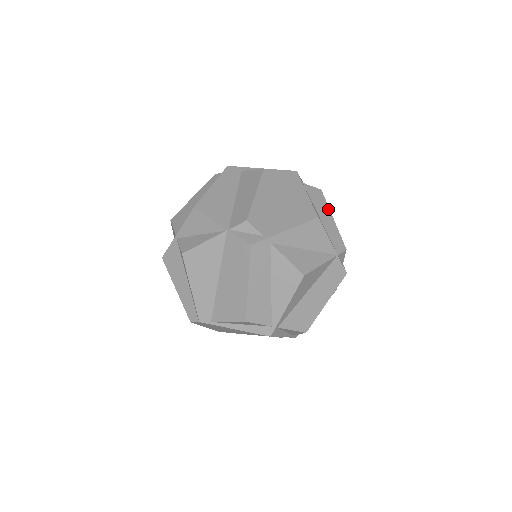
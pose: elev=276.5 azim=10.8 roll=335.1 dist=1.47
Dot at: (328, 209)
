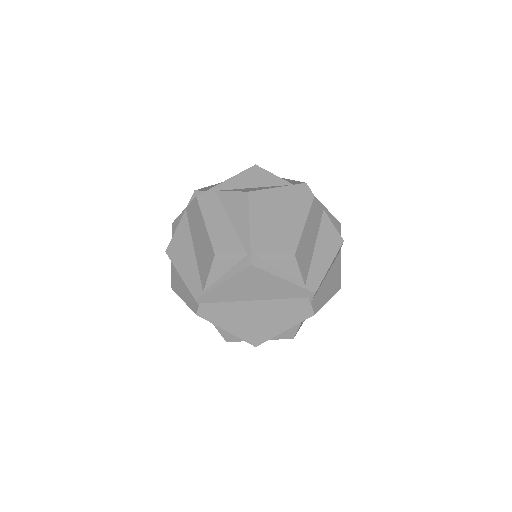
Dot at: occluded
